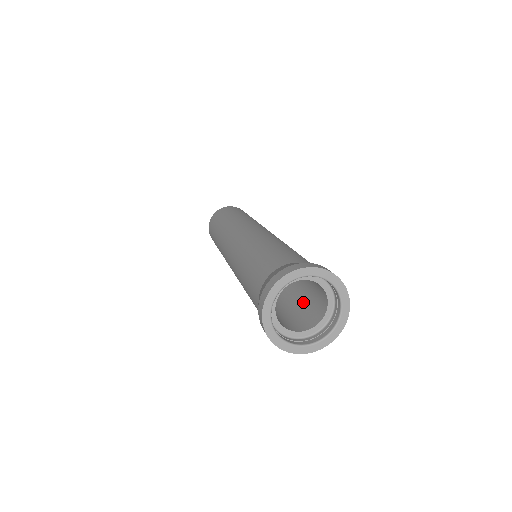
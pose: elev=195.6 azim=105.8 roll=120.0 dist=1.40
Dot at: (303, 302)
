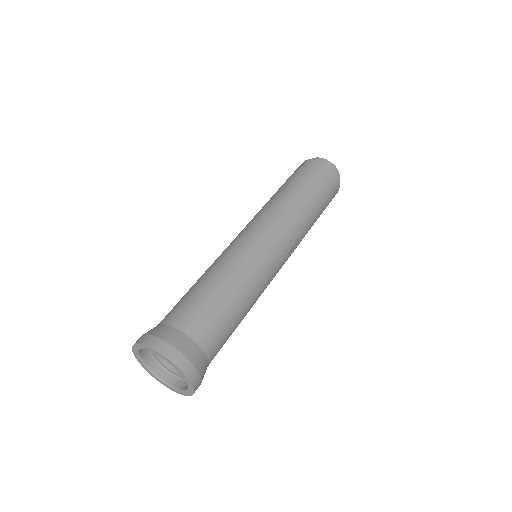
Dot at: occluded
